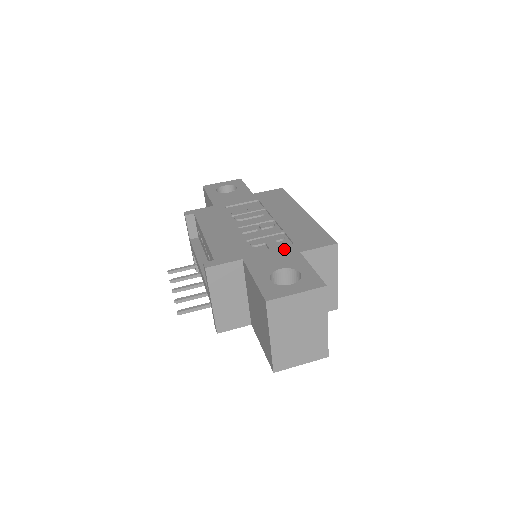
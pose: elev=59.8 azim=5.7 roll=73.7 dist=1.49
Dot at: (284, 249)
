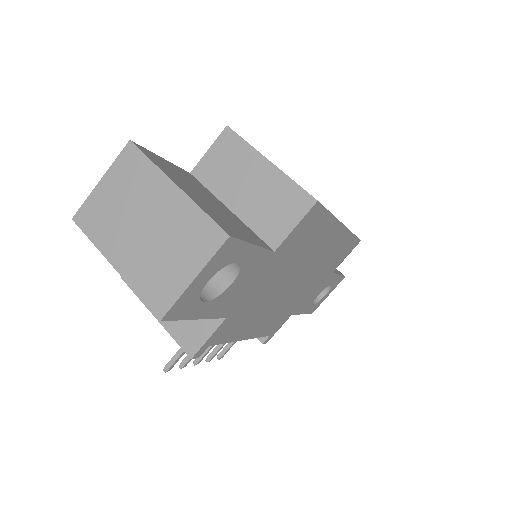
Dot at: occluded
